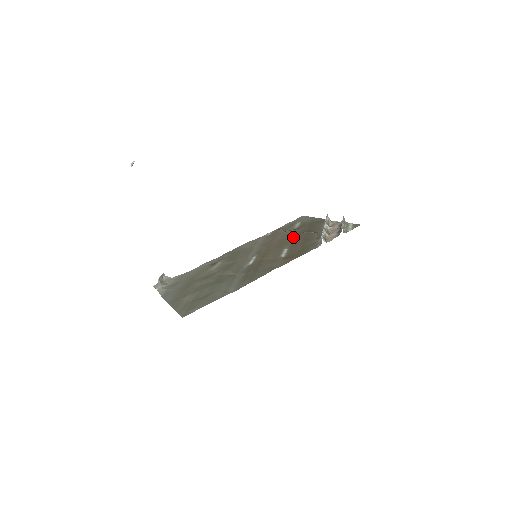
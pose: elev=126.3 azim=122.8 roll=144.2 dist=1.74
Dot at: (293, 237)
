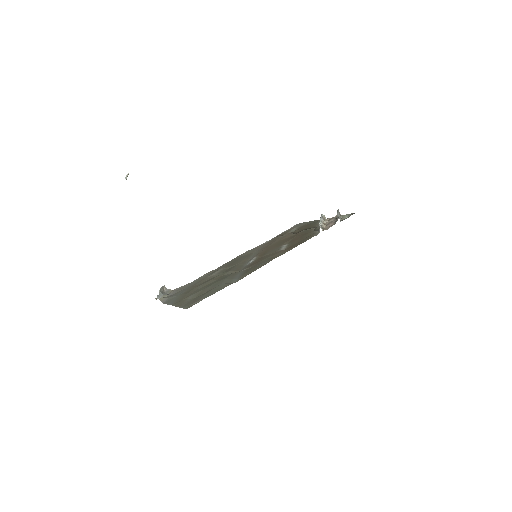
Dot at: (291, 236)
